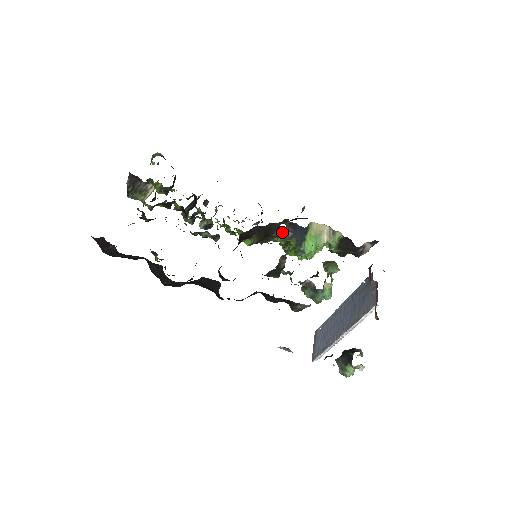
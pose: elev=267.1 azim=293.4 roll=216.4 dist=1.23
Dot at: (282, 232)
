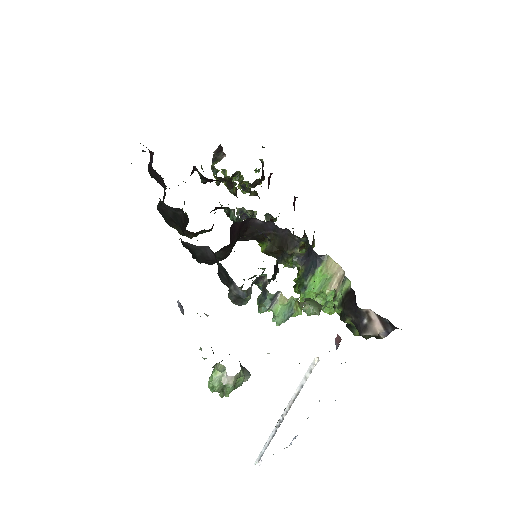
Dot at: (297, 253)
